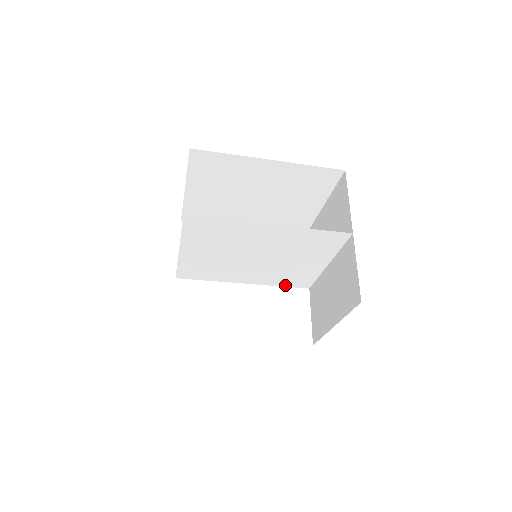
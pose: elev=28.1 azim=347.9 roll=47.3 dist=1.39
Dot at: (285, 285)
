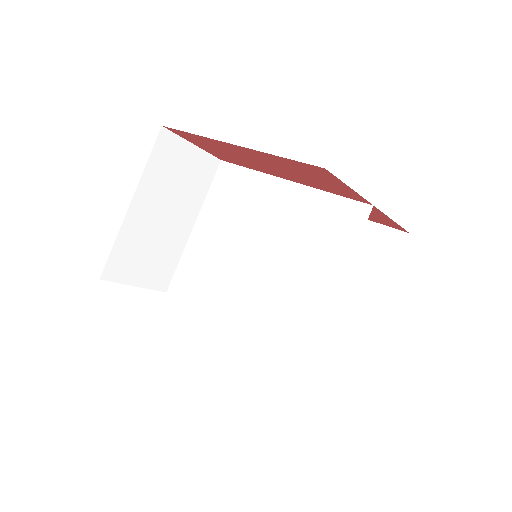
Dot at: (268, 354)
